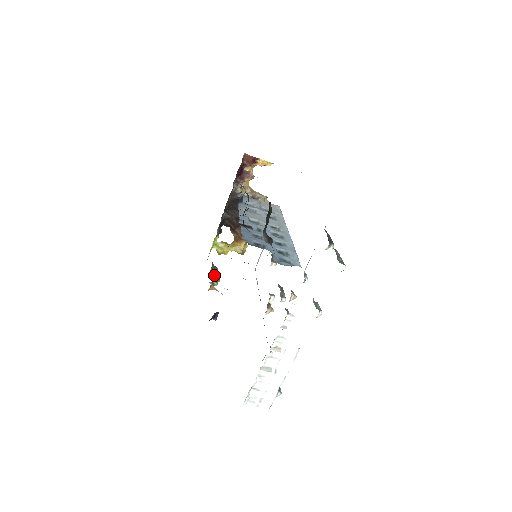
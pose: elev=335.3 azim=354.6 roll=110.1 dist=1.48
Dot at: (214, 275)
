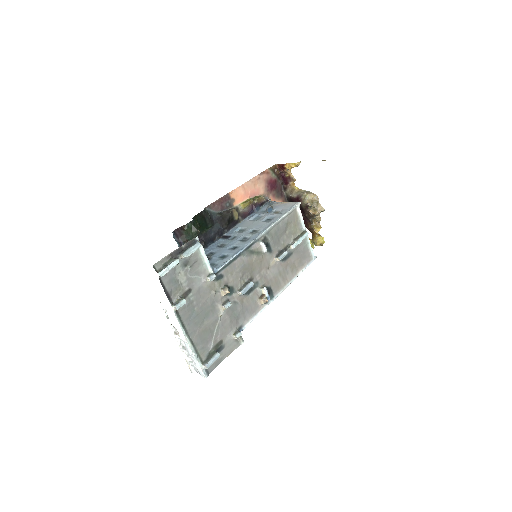
Dot at: occluded
